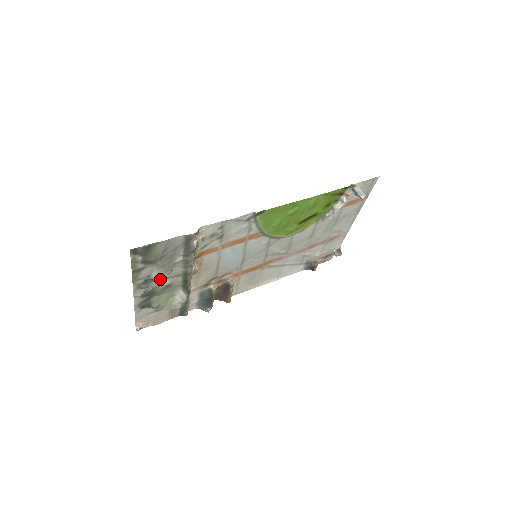
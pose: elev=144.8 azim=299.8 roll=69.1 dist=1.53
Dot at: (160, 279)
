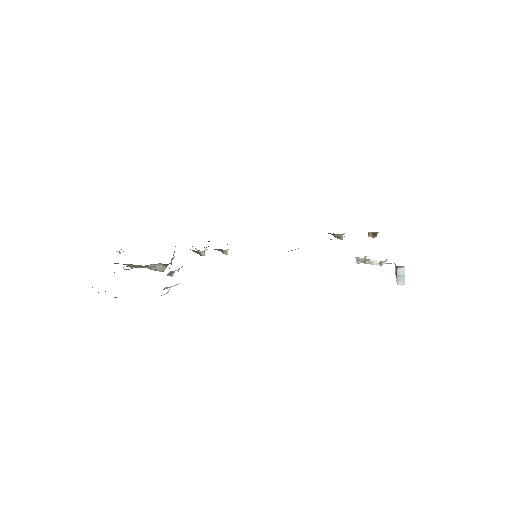
Dot at: occluded
